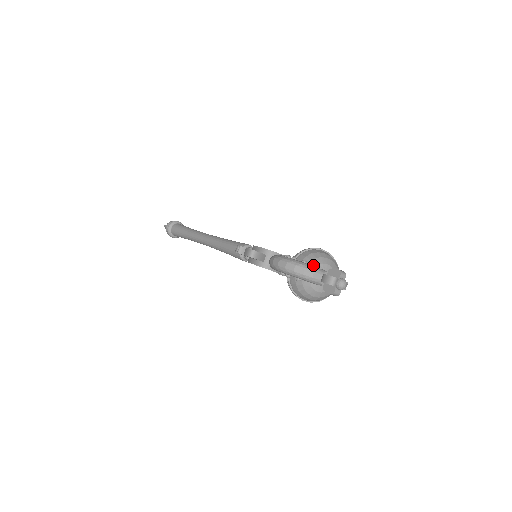
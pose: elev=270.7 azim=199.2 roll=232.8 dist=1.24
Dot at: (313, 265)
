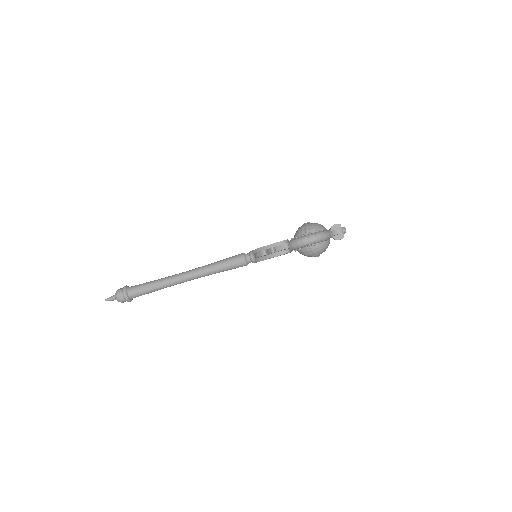
Dot at: occluded
